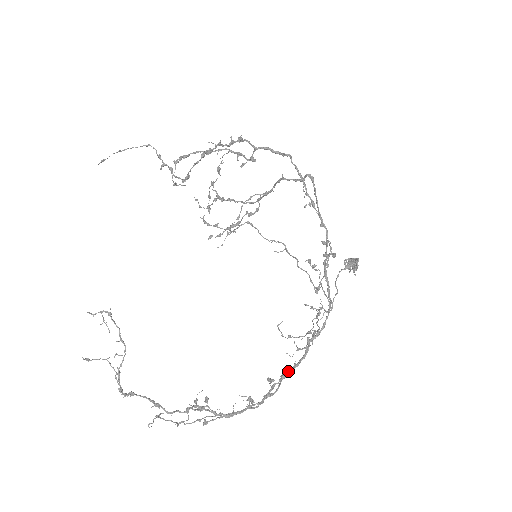
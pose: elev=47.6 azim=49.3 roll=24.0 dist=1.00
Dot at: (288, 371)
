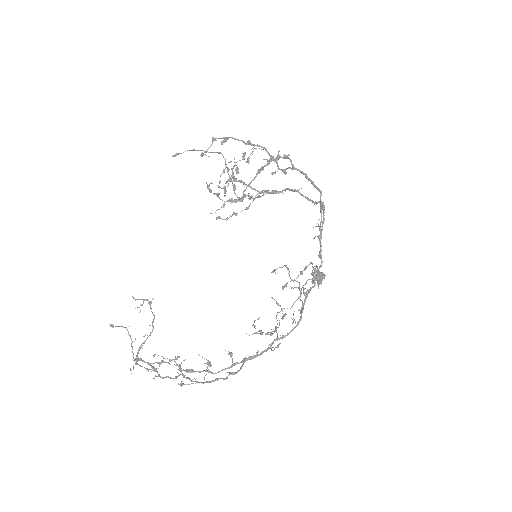
Dot at: (251, 357)
